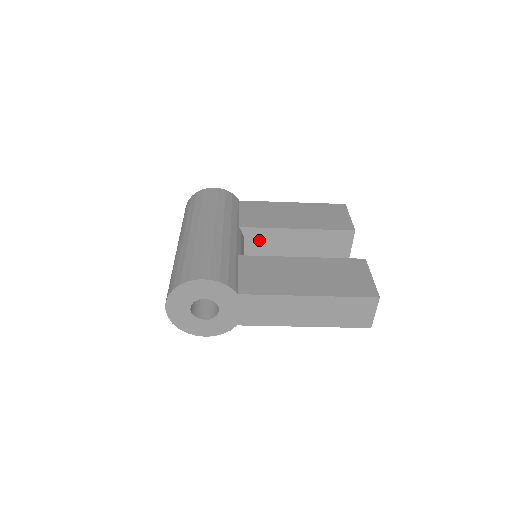
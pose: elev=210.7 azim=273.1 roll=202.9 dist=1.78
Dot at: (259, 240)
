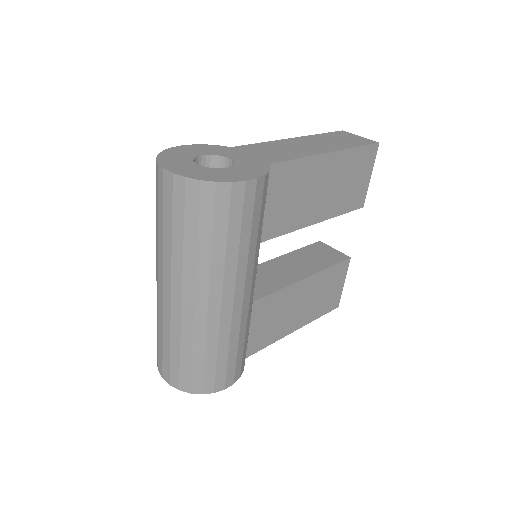
Dot at: occluded
